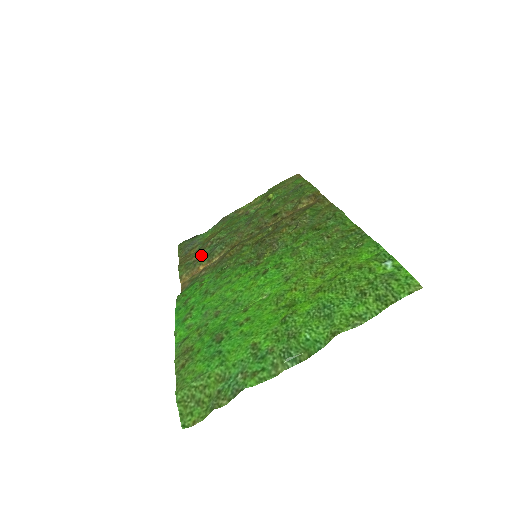
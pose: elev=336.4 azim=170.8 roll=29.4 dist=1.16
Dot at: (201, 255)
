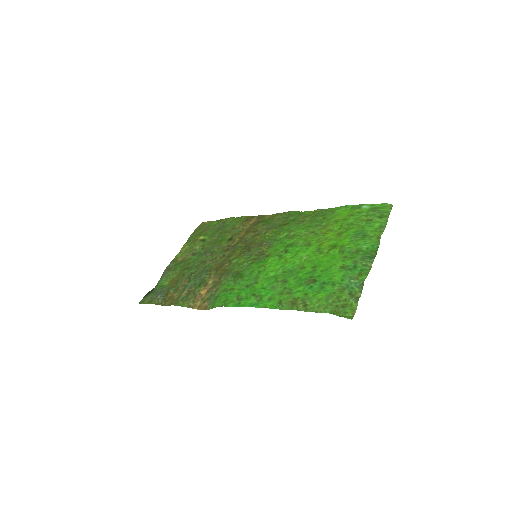
Dot at: (190, 288)
